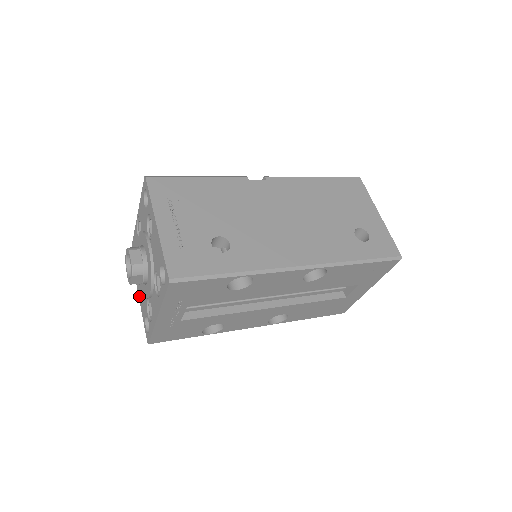
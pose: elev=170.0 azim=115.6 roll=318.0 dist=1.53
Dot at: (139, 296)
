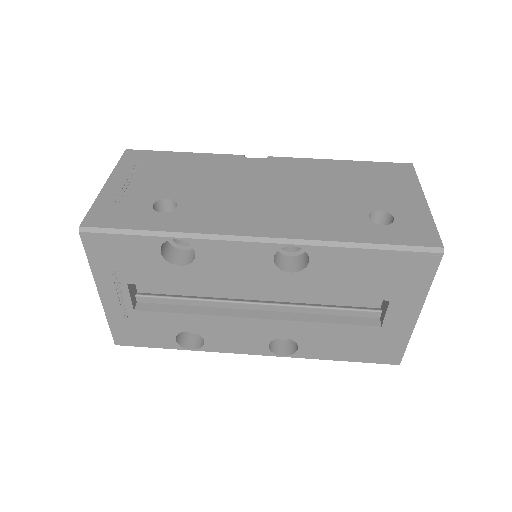
Dot at: occluded
